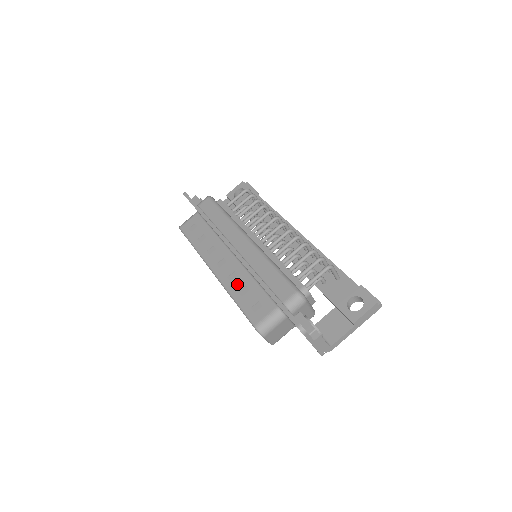
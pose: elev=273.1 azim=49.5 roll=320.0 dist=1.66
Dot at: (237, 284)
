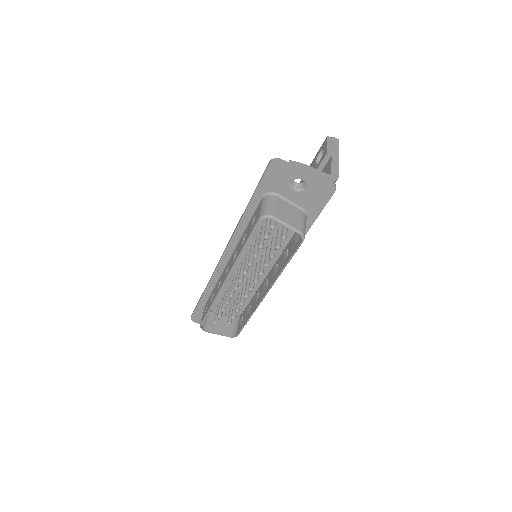
Dot at: (239, 248)
